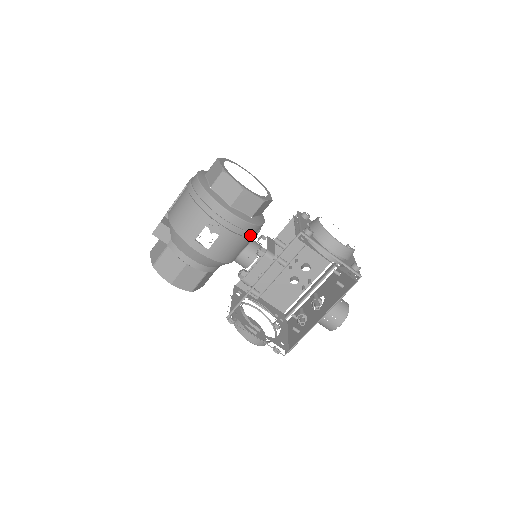
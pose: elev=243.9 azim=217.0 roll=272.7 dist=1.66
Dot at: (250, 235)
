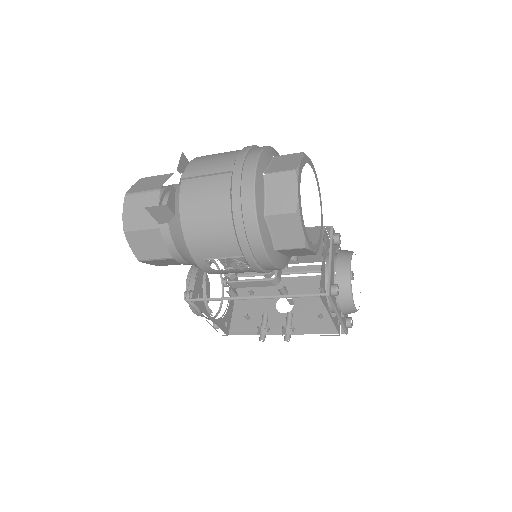
Dot at: occluded
